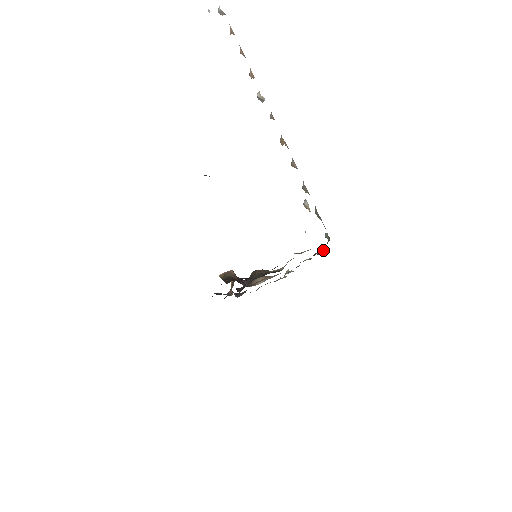
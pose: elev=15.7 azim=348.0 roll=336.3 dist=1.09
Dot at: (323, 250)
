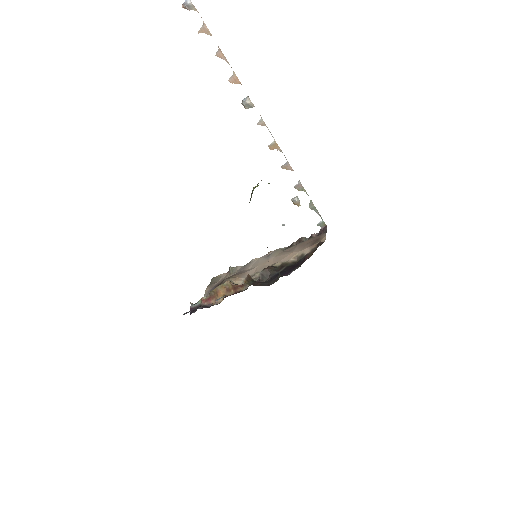
Dot at: occluded
